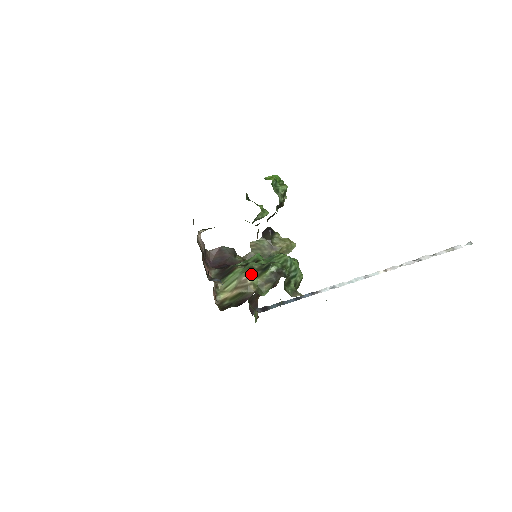
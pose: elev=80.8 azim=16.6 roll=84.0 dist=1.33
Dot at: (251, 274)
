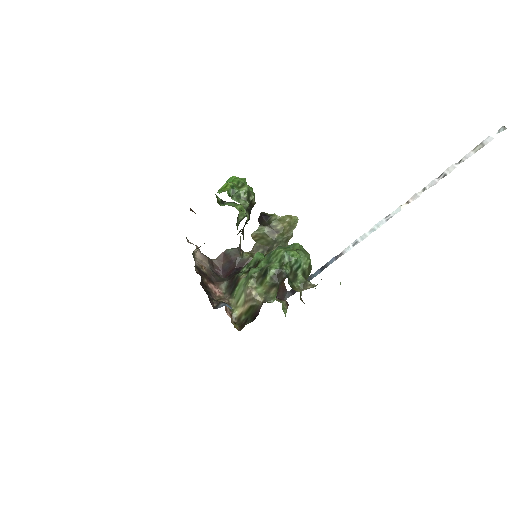
Dot at: (253, 284)
